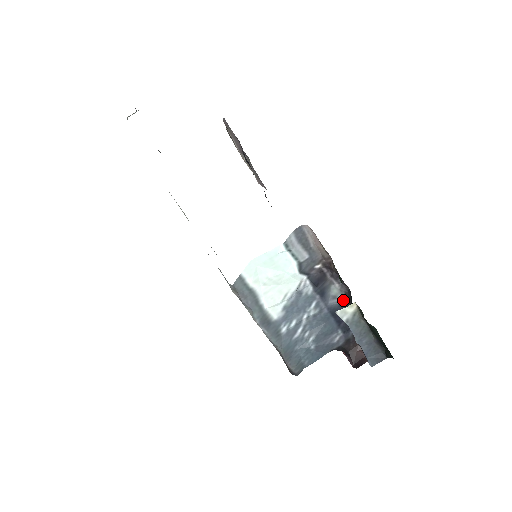
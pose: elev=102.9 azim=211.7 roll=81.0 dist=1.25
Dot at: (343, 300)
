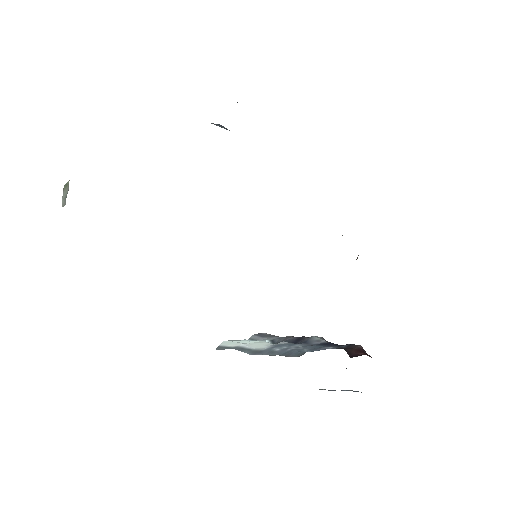
Dot at: occluded
